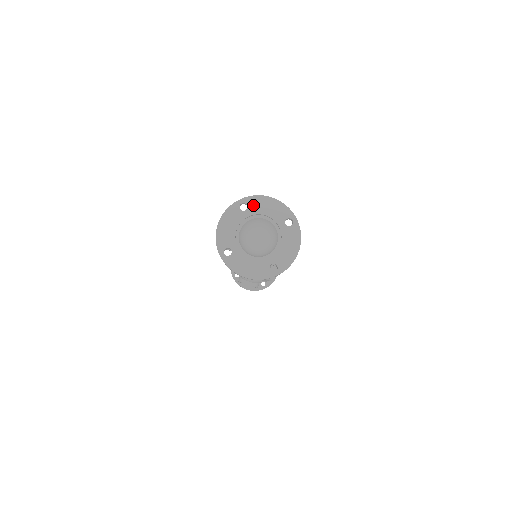
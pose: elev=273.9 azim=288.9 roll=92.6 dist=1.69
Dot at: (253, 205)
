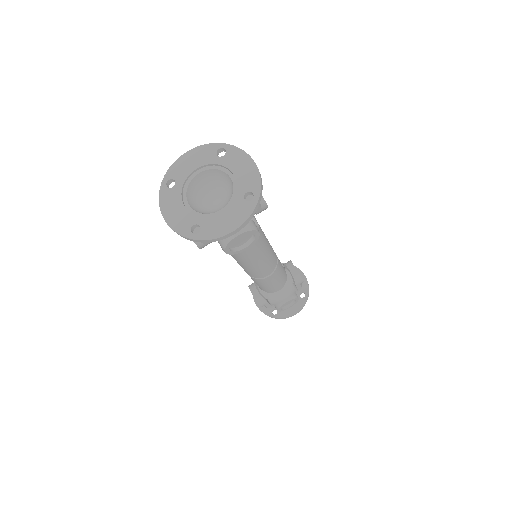
Dot at: (177, 174)
